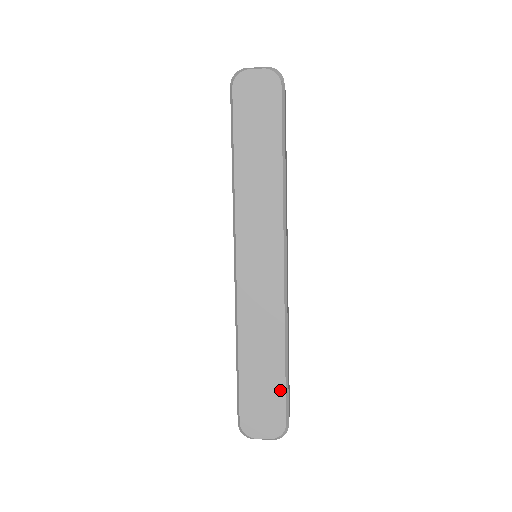
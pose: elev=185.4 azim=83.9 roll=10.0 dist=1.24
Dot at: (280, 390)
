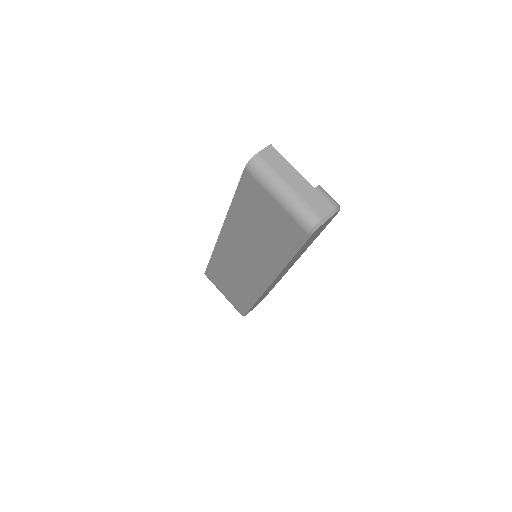
Dot at: occluded
